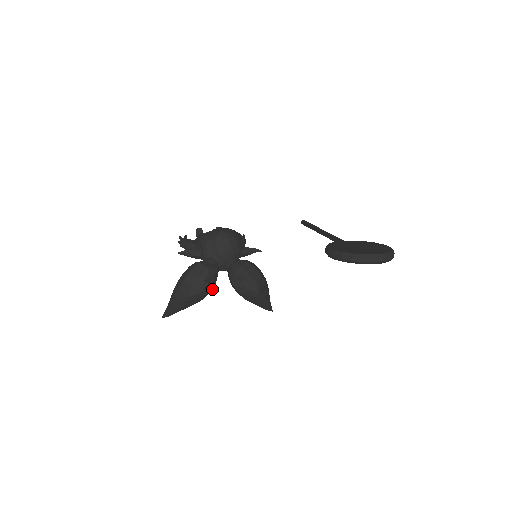
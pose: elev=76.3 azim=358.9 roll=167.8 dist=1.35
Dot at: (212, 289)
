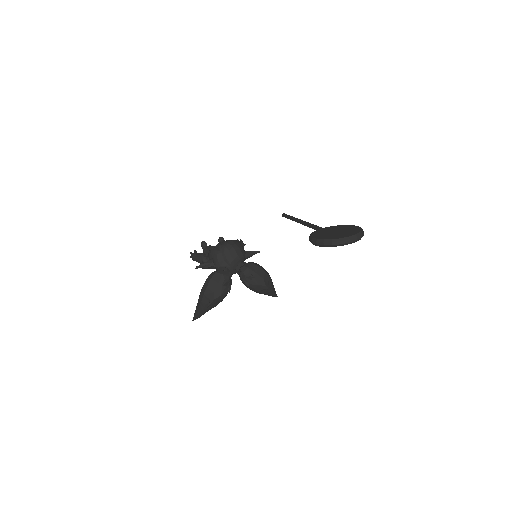
Dot at: occluded
